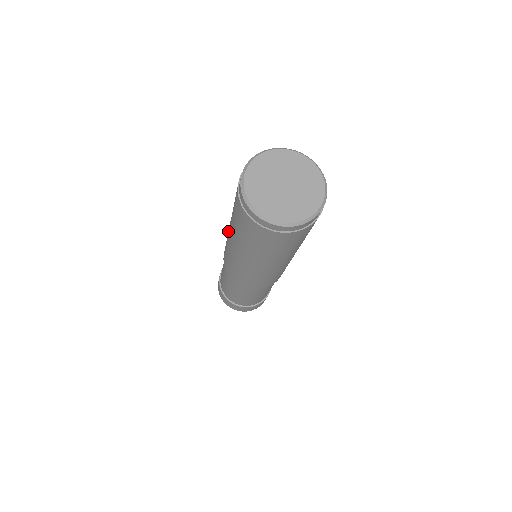
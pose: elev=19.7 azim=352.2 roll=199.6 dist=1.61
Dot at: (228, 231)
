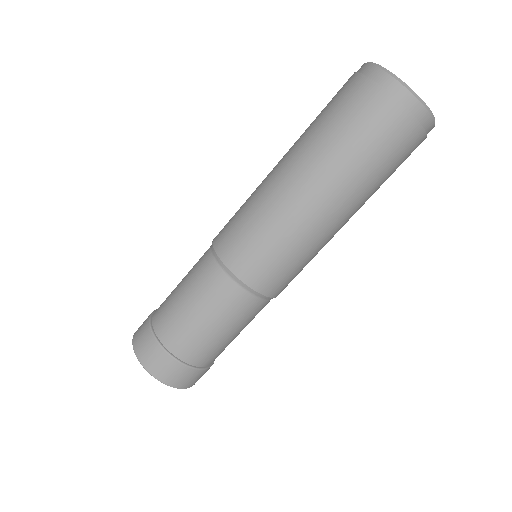
Dot at: (270, 182)
